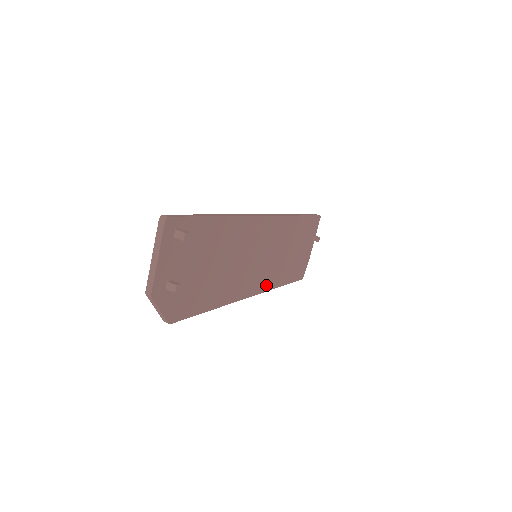
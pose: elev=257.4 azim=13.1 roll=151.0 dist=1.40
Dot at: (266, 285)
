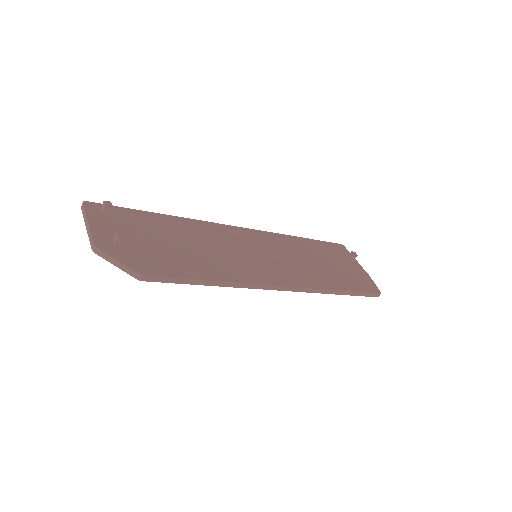
Dot at: (304, 283)
